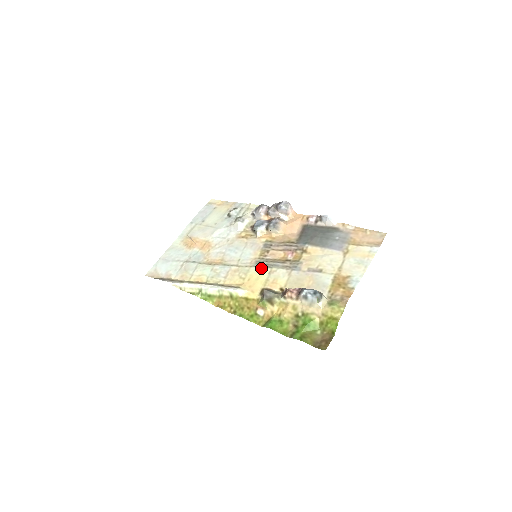
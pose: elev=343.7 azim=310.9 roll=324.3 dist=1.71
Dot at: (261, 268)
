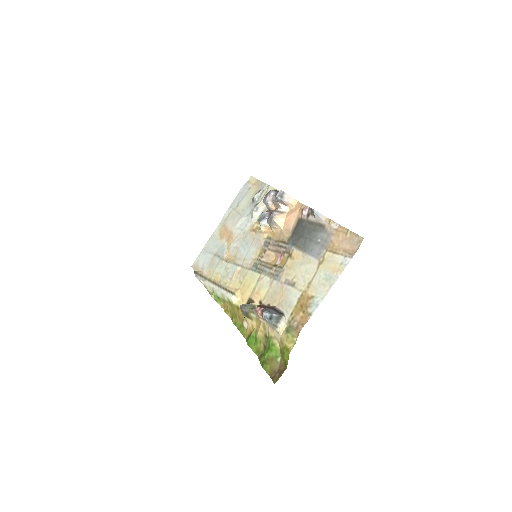
Dot at: (254, 273)
